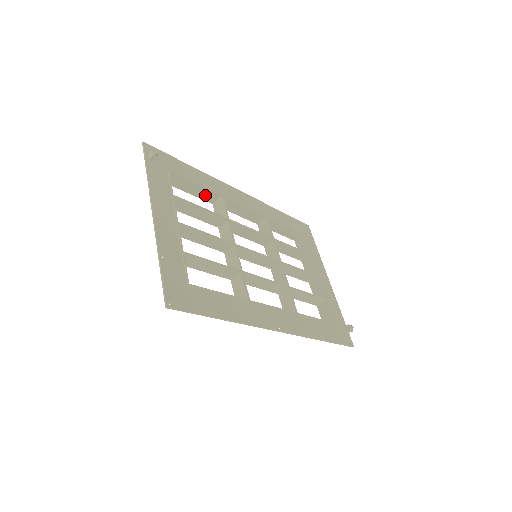
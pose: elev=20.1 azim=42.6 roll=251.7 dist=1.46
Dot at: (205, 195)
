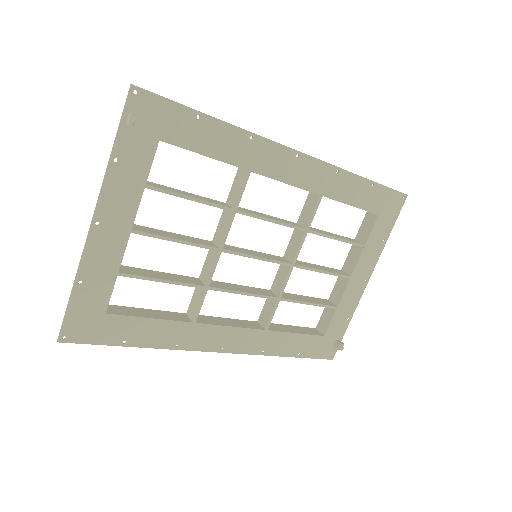
Dot at: occluded
